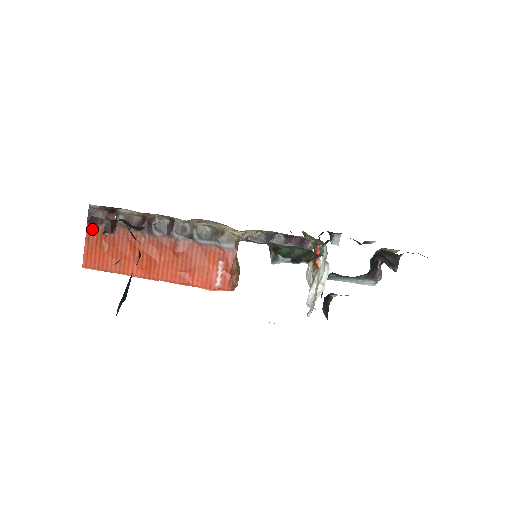
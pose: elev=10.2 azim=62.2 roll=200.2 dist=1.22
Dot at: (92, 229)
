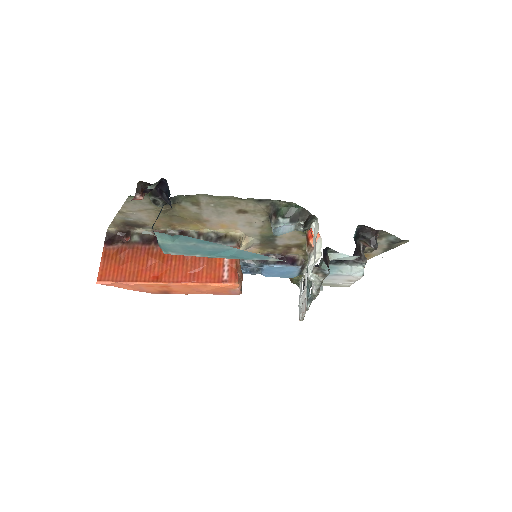
Dot at: (108, 248)
